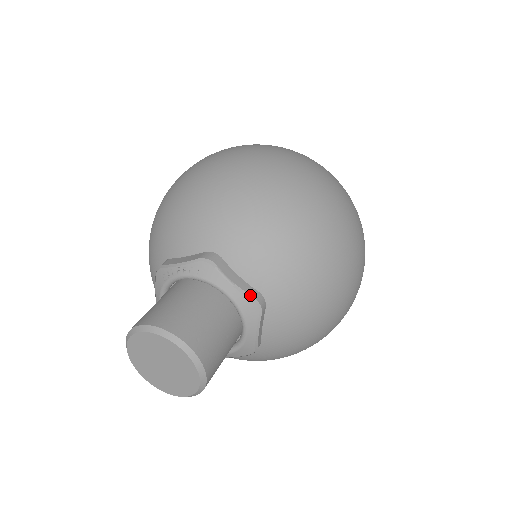
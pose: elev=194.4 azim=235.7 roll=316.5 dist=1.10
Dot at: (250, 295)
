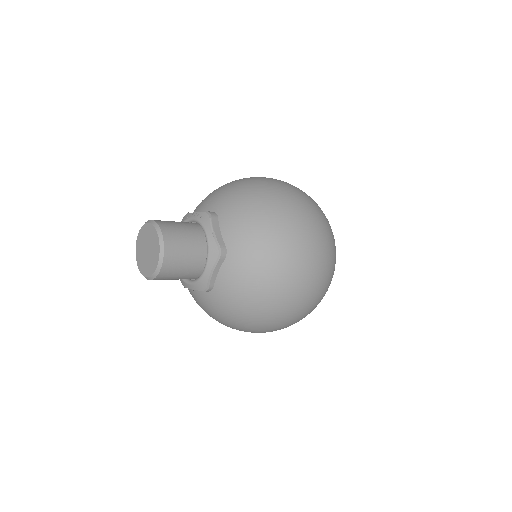
Dot at: (220, 246)
